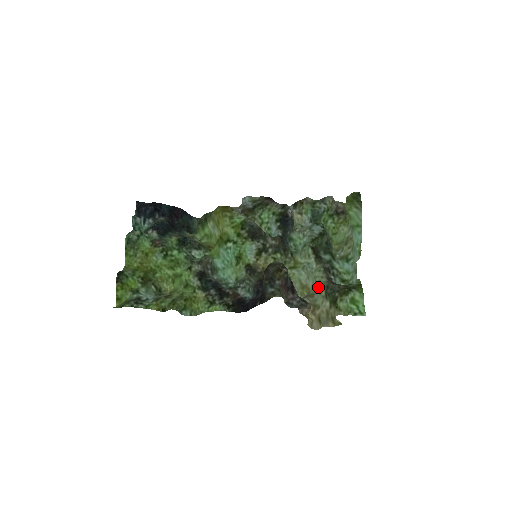
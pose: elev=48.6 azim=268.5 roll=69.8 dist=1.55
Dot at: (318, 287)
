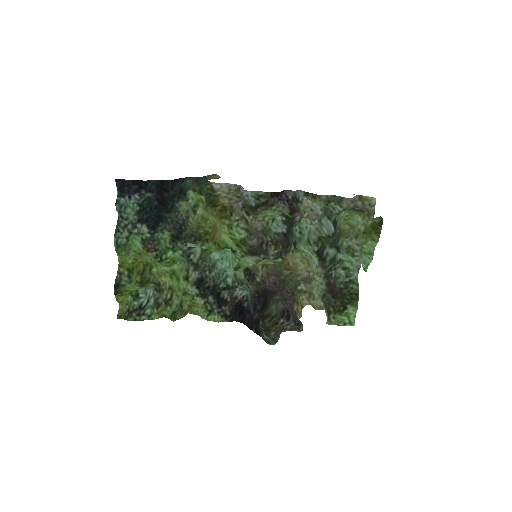
Dot at: occluded
